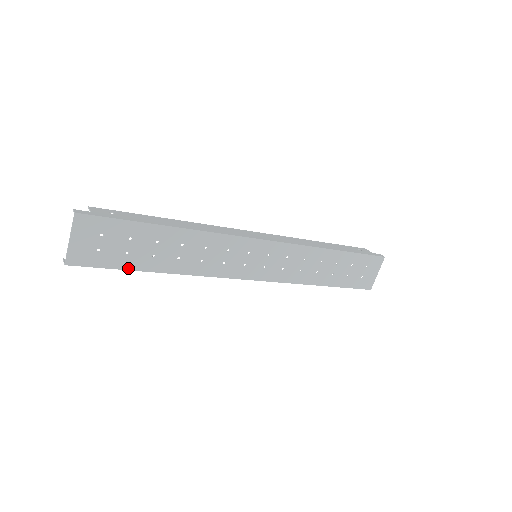
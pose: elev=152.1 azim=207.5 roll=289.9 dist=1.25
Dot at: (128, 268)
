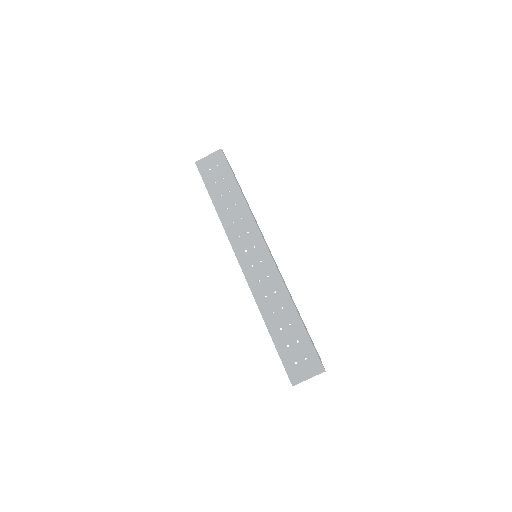
Dot at: (208, 189)
